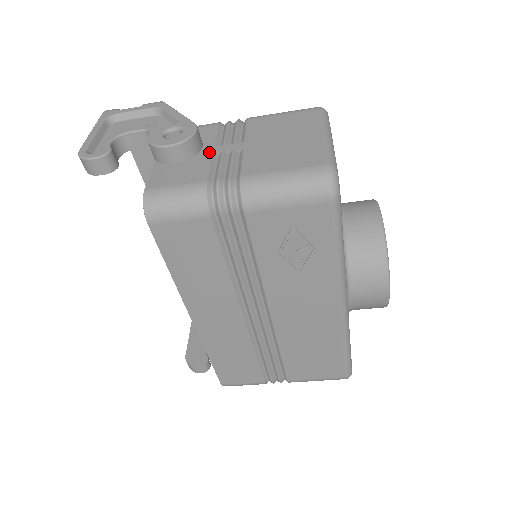
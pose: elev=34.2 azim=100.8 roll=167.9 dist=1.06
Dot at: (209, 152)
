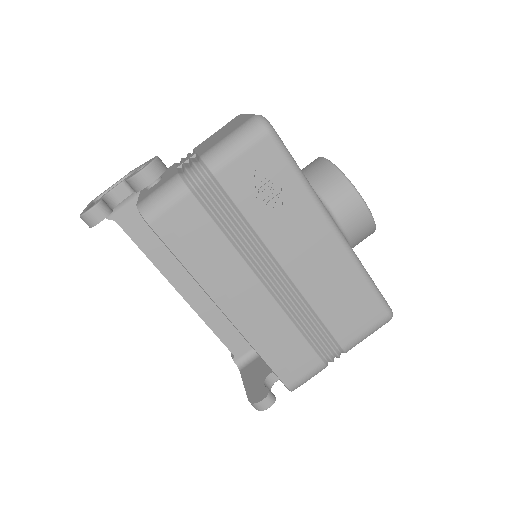
Dot at: (174, 169)
